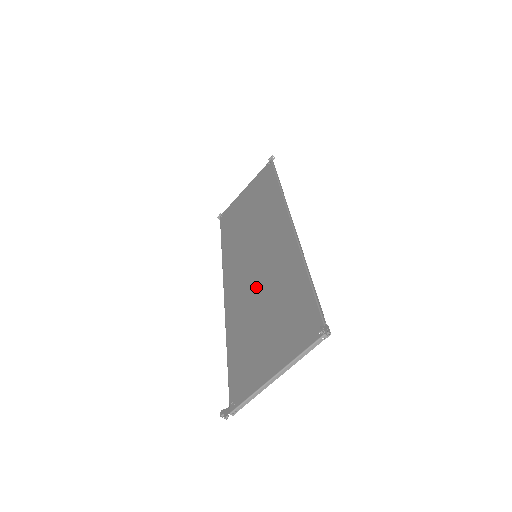
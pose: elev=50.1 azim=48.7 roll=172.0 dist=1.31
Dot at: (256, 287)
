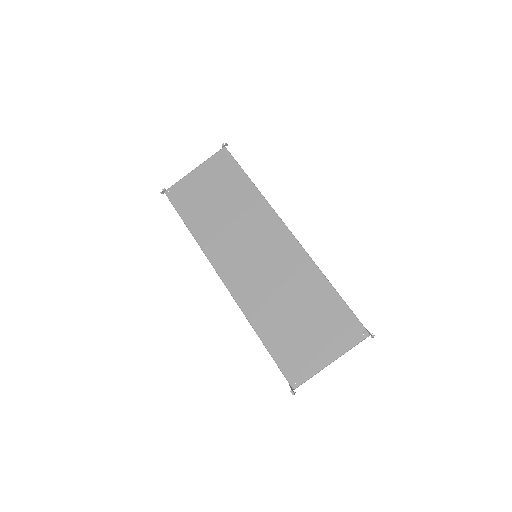
Dot at: (273, 288)
